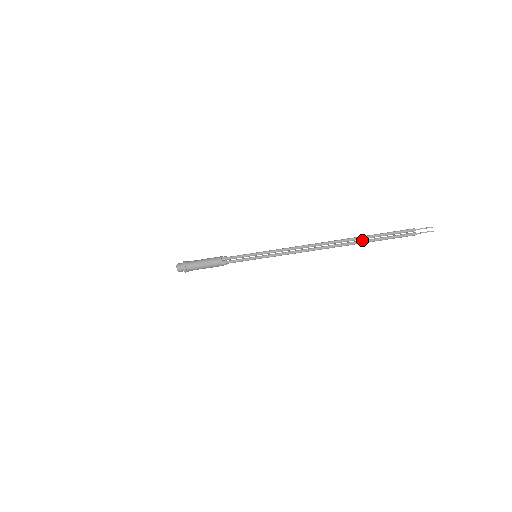
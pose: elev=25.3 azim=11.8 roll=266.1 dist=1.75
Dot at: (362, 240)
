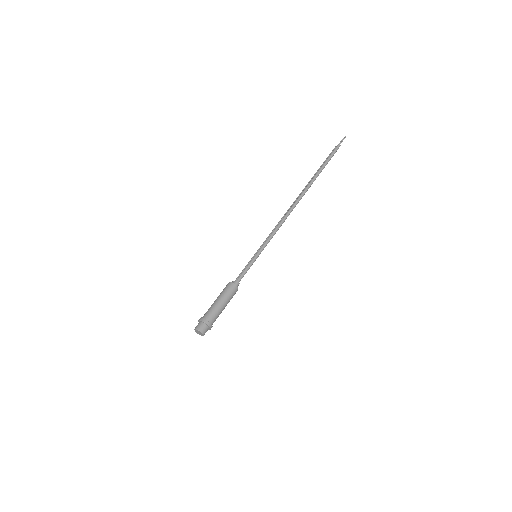
Dot at: (314, 176)
